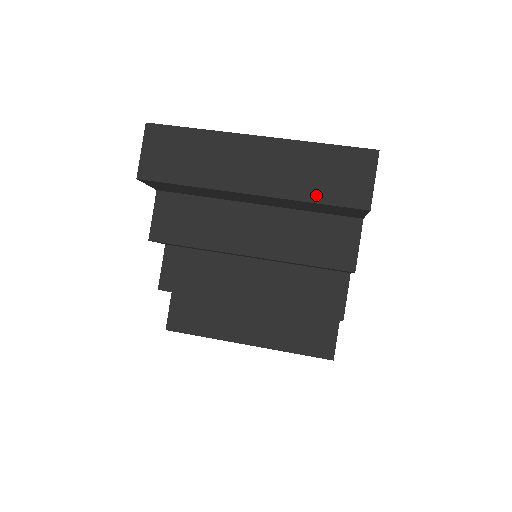
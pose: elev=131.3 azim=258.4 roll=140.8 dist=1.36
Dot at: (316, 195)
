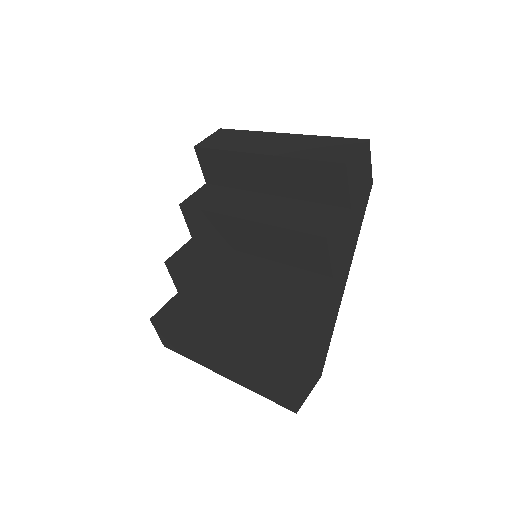
Dot at: (308, 156)
